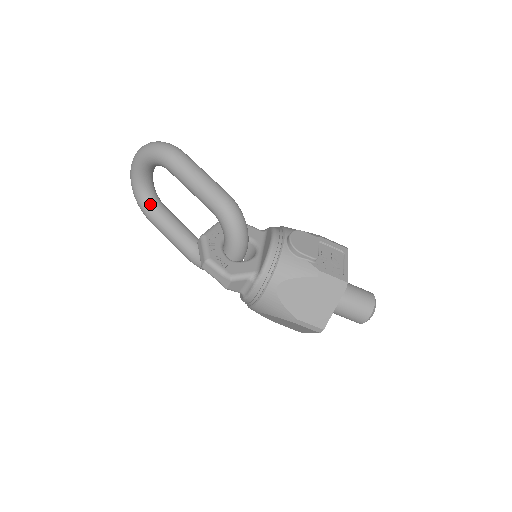
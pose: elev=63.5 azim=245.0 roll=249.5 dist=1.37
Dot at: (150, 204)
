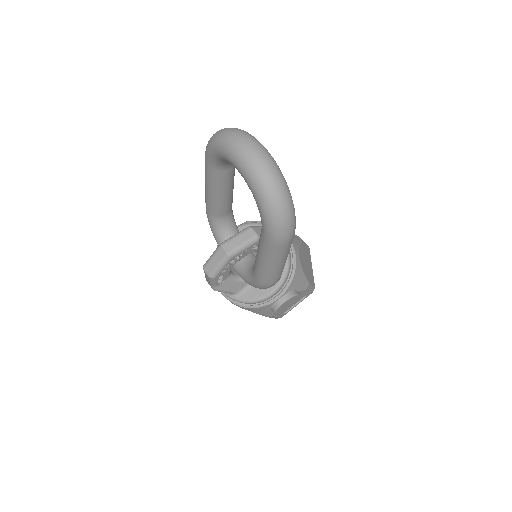
Dot at: (220, 165)
